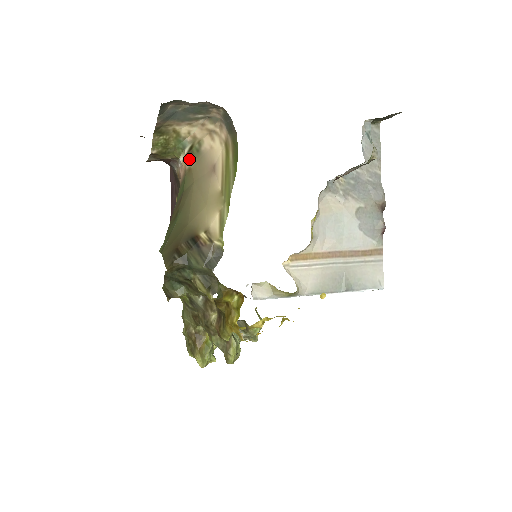
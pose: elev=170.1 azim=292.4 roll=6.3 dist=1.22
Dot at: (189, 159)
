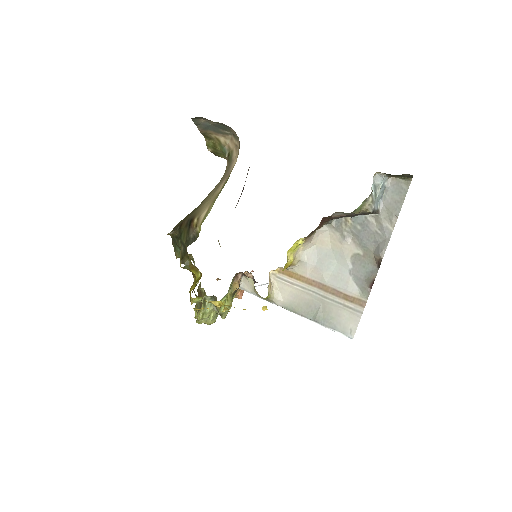
Dot at: (228, 162)
